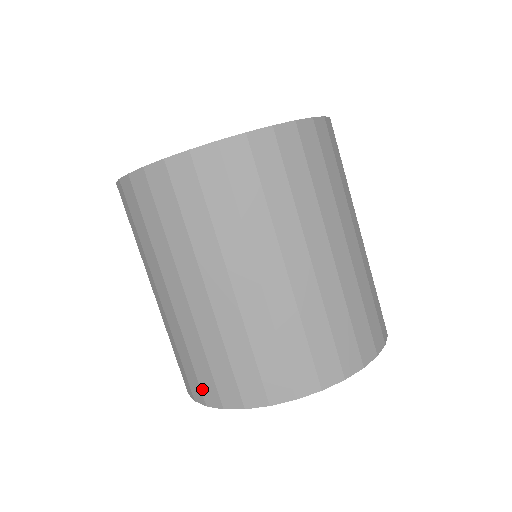
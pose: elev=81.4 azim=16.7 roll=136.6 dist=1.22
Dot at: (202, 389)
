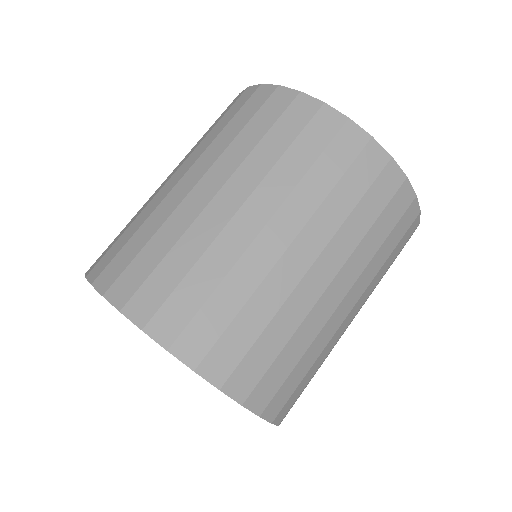
Dot at: (100, 261)
